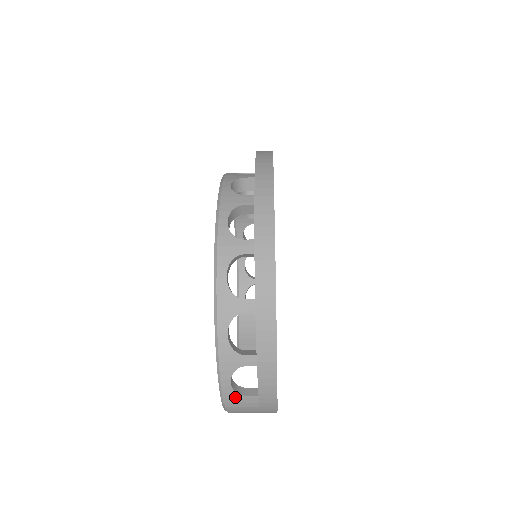
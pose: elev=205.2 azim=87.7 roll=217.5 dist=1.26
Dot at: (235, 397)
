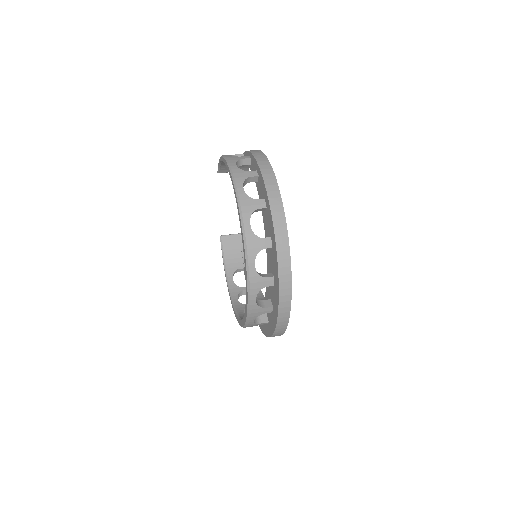
Dot at: occluded
